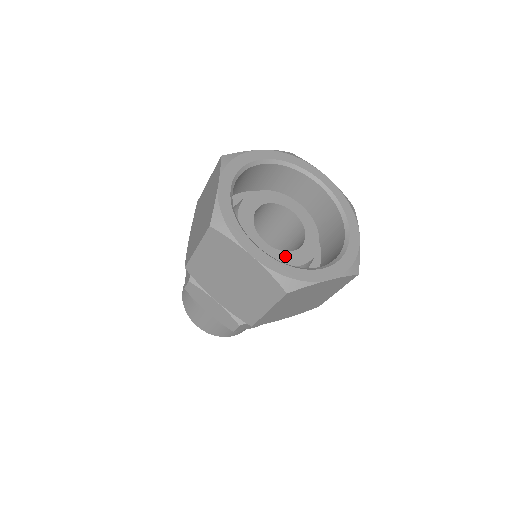
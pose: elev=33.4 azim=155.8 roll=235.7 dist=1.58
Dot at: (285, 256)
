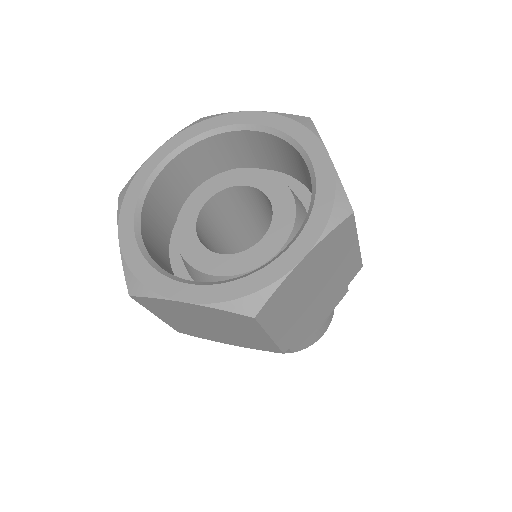
Dot at: (206, 257)
